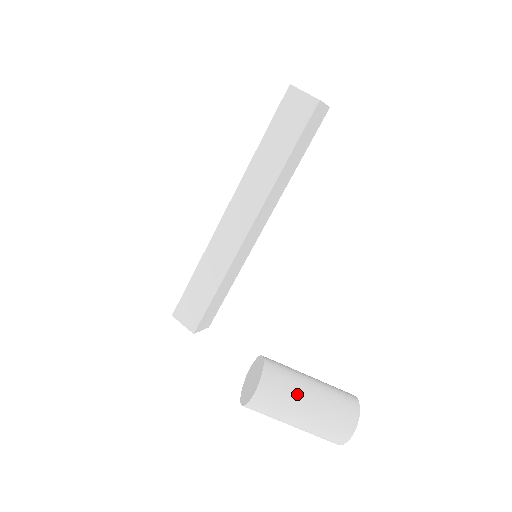
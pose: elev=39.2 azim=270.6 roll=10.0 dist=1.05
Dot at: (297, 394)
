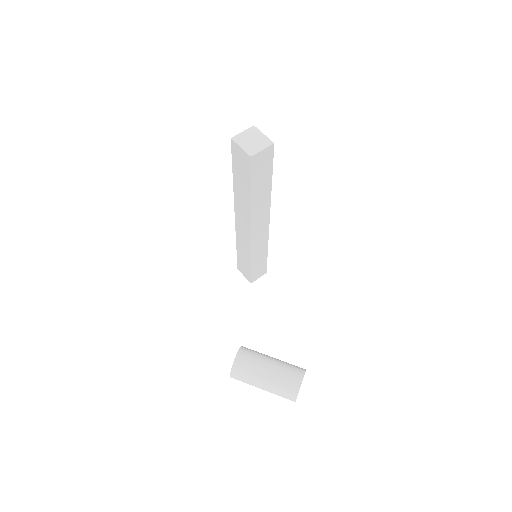
Dot at: (255, 378)
